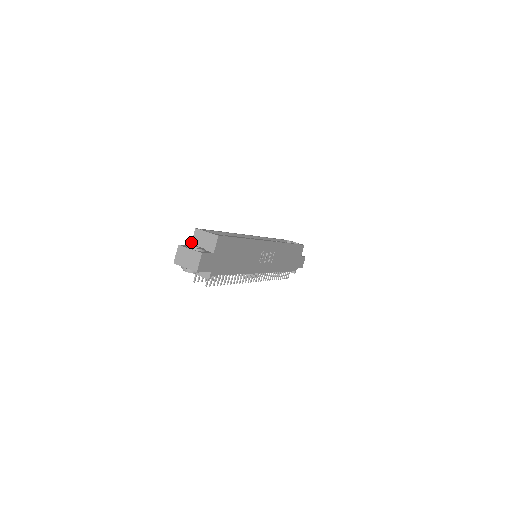
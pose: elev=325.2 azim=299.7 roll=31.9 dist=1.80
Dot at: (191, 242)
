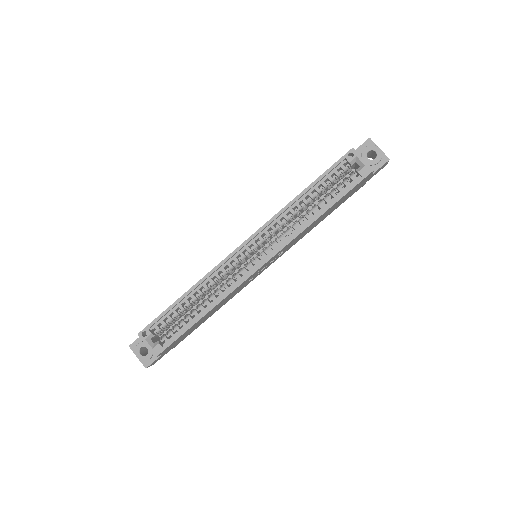
Dot at: occluded
